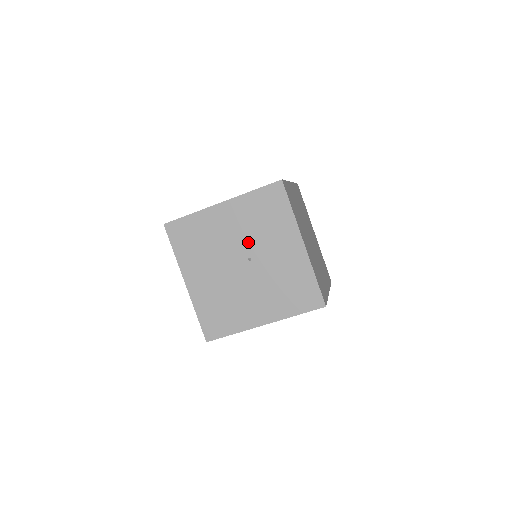
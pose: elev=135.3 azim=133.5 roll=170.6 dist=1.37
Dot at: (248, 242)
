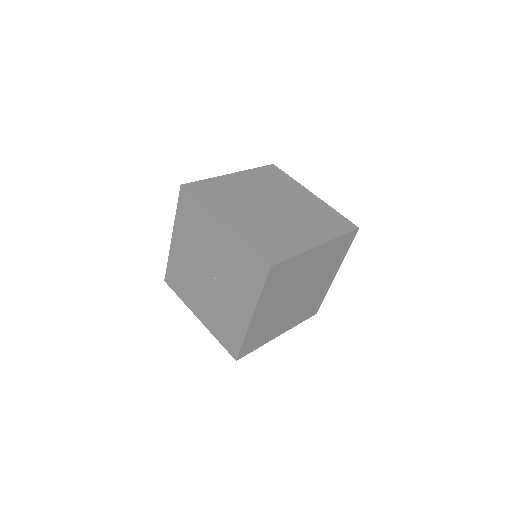
Dot at: (221, 269)
